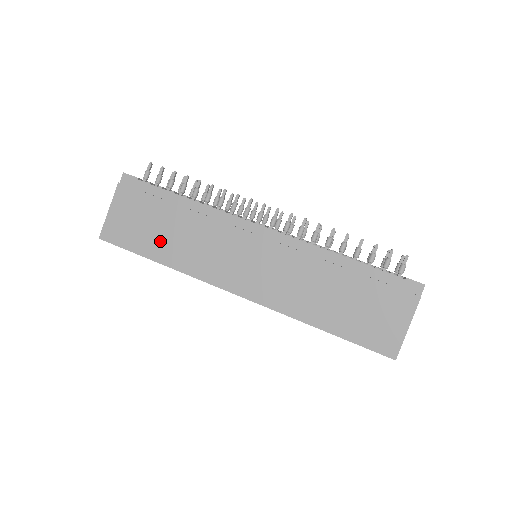
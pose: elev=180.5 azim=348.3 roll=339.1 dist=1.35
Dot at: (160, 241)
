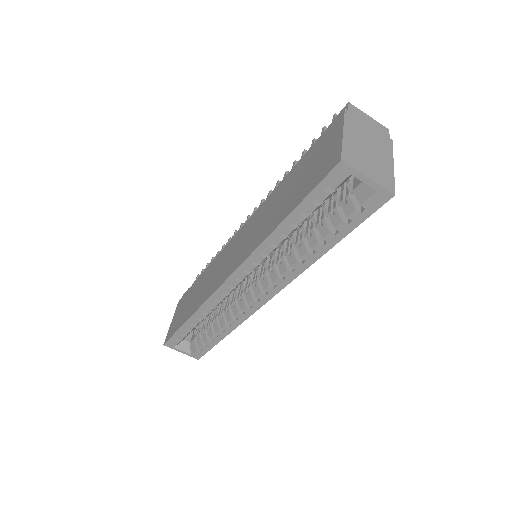
Dot at: (191, 305)
